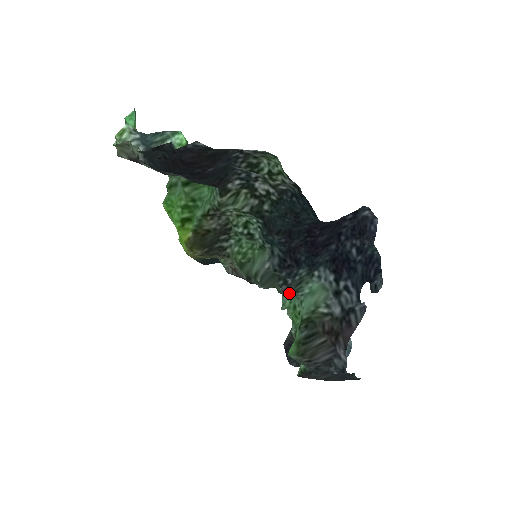
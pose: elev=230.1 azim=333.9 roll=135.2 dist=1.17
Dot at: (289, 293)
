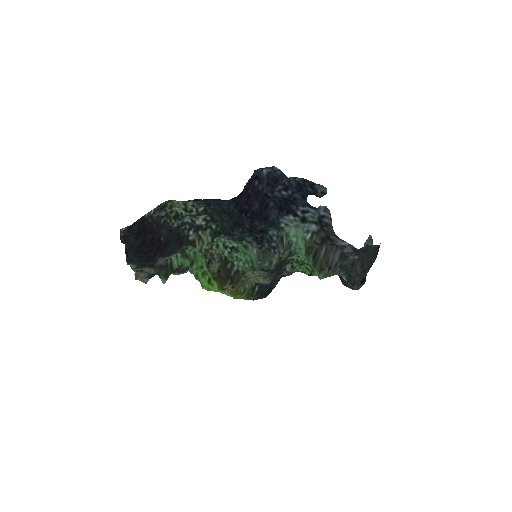
Dot at: (288, 252)
